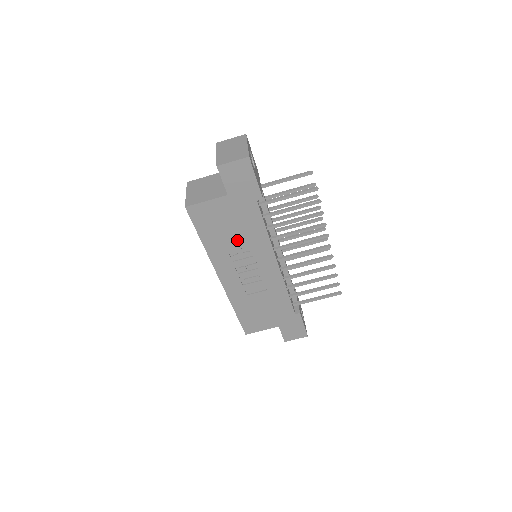
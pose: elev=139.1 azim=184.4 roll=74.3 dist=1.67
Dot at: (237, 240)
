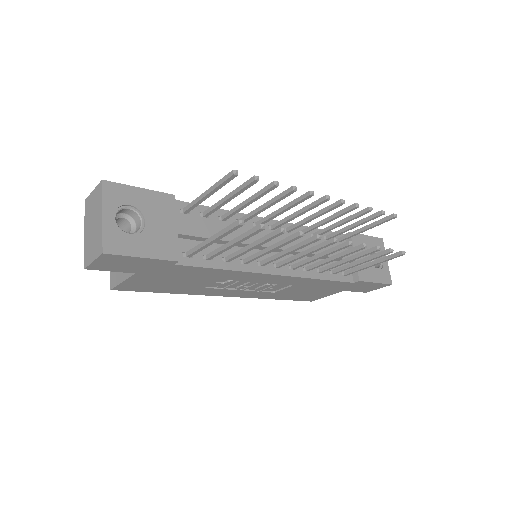
Dot at: (202, 282)
